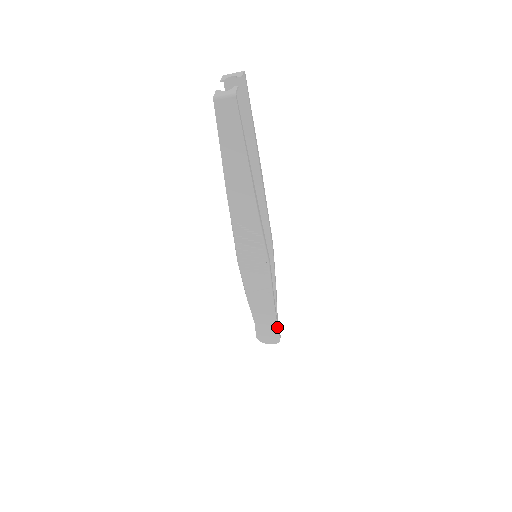
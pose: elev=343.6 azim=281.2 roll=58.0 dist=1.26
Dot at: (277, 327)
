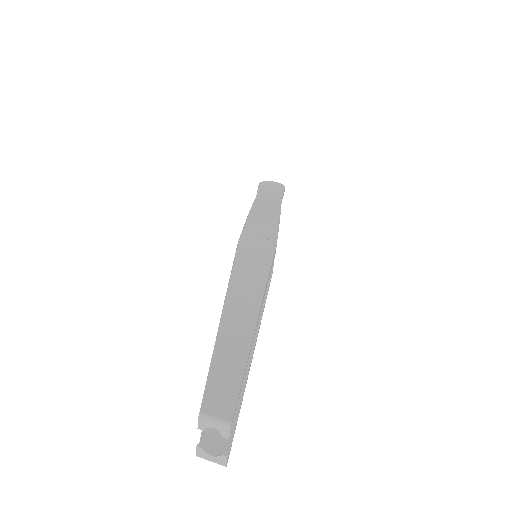
Dot at: occluded
